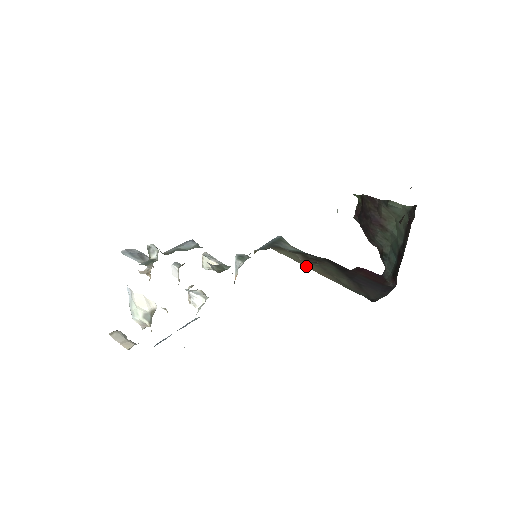
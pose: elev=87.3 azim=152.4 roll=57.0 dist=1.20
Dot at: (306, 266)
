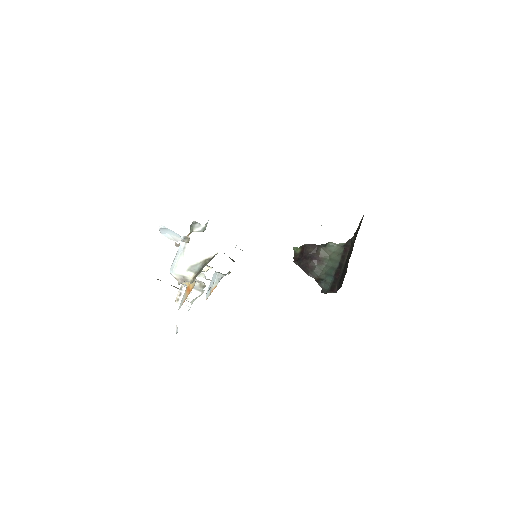
Dot at: occluded
